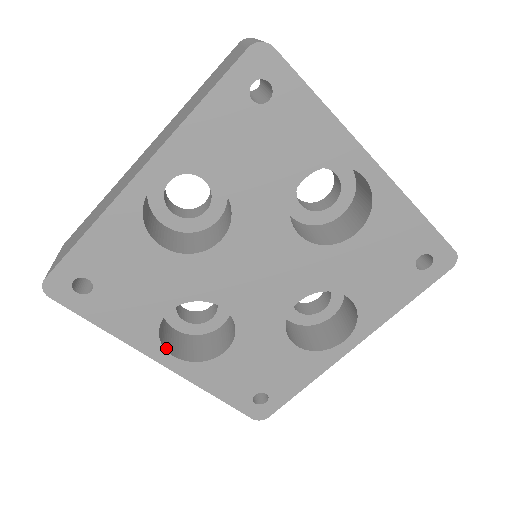
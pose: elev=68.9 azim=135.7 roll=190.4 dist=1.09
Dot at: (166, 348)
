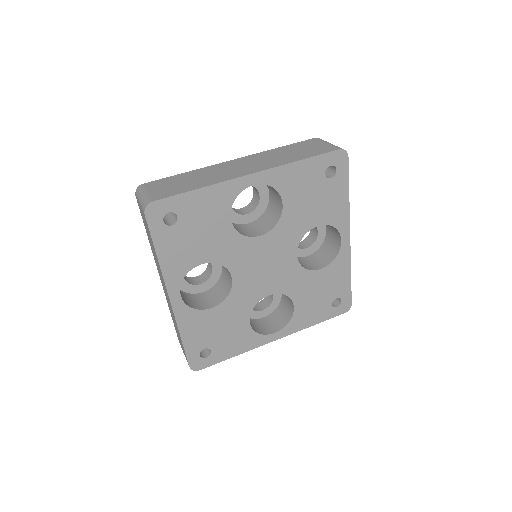
Dot at: (268, 333)
